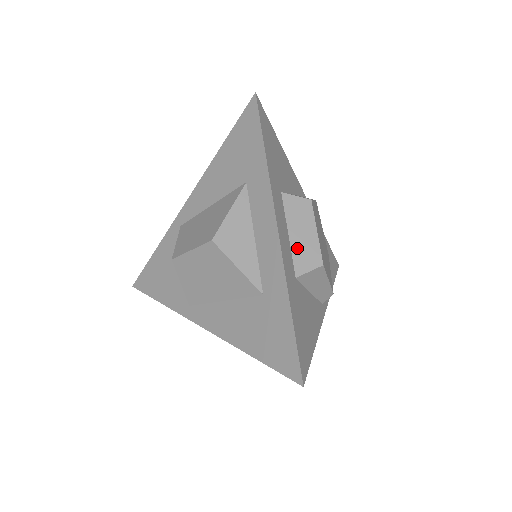
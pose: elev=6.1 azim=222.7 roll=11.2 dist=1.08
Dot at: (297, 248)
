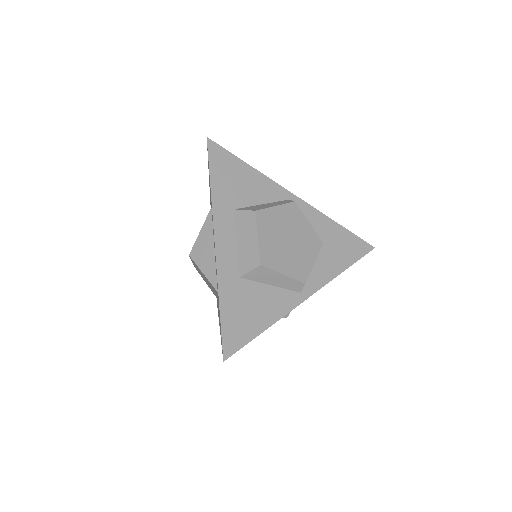
Dot at: (242, 253)
